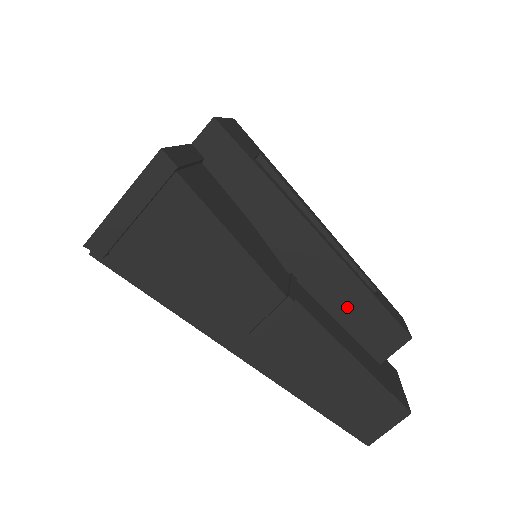
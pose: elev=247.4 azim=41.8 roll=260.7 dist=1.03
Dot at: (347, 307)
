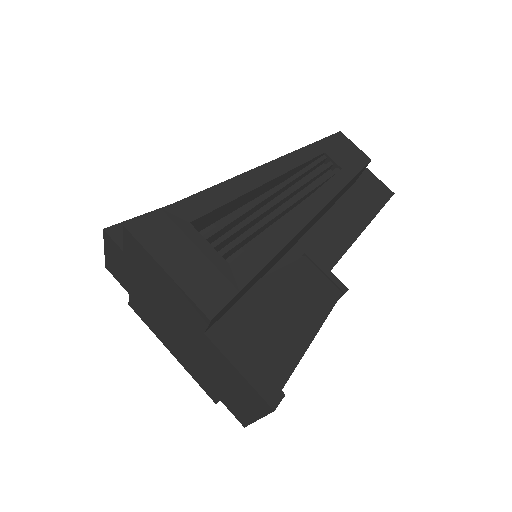
Dot at: (331, 204)
